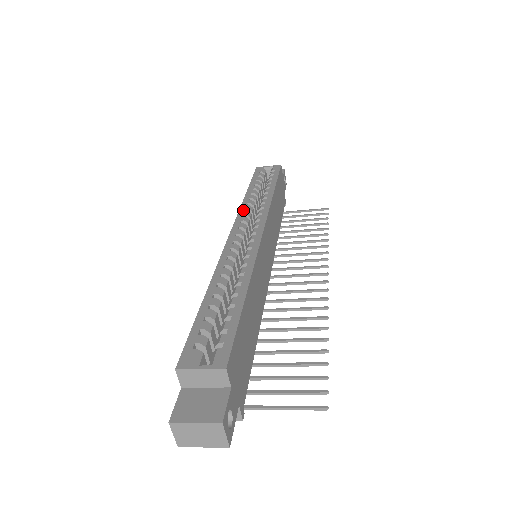
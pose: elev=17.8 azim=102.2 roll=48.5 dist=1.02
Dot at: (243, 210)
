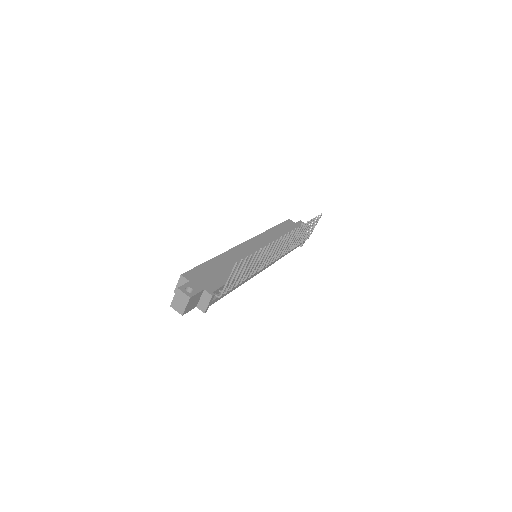
Dot at: occluded
